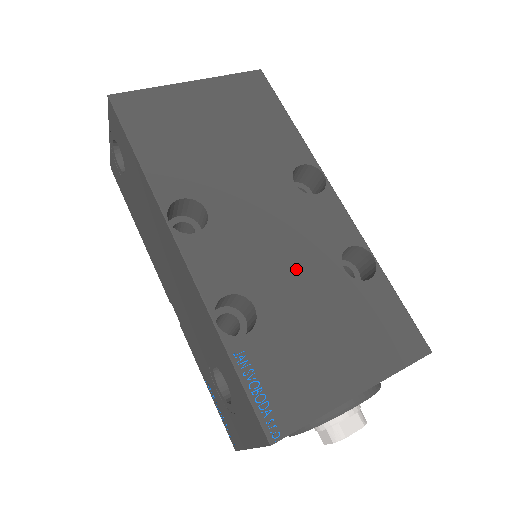
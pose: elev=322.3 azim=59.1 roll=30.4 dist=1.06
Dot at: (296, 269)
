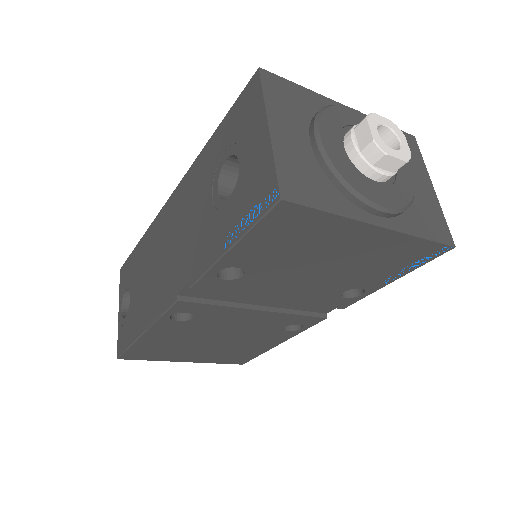
Dot at: occluded
